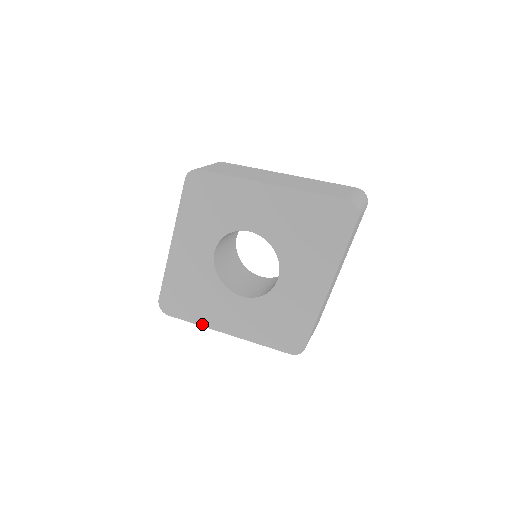
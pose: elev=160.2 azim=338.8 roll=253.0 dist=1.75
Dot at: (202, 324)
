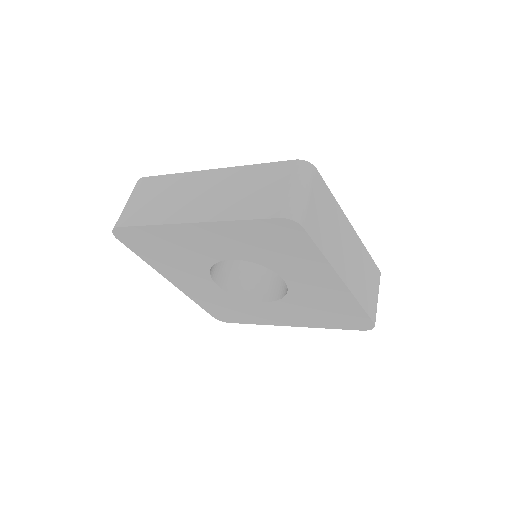
Dot at: (152, 265)
